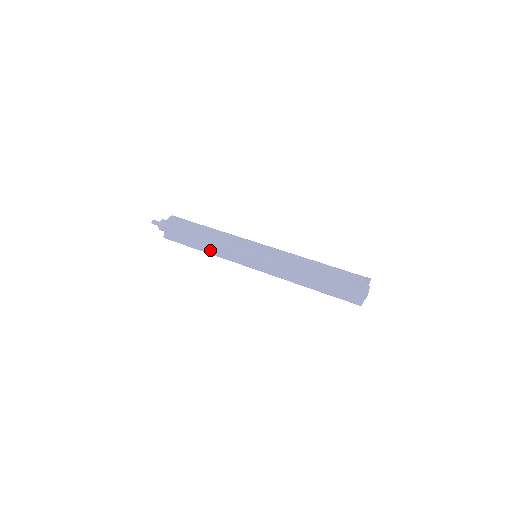
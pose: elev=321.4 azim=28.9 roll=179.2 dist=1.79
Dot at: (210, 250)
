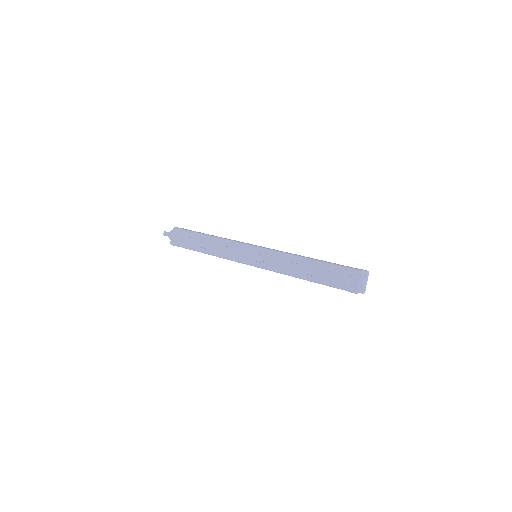
Dot at: (212, 250)
